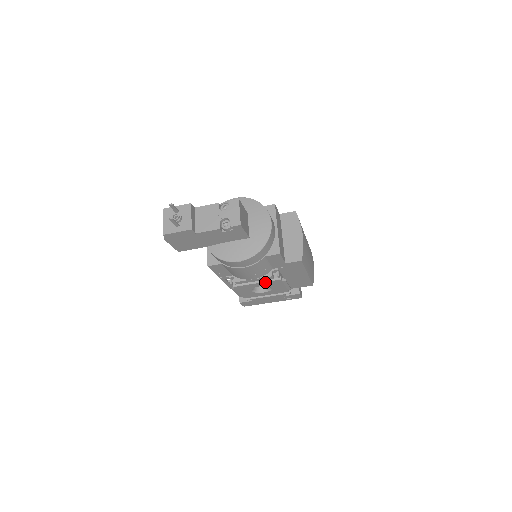
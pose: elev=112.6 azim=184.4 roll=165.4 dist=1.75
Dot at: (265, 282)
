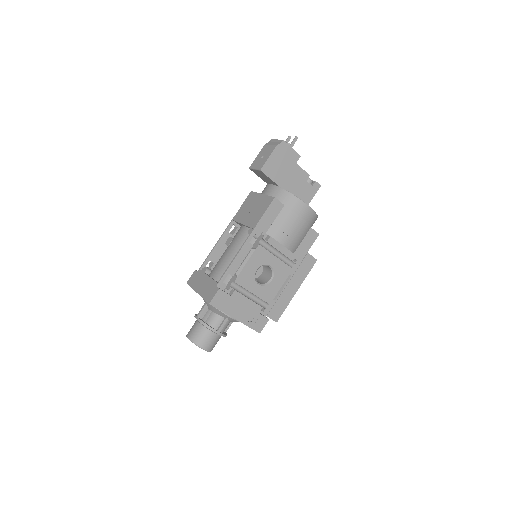
Dot at: (281, 262)
